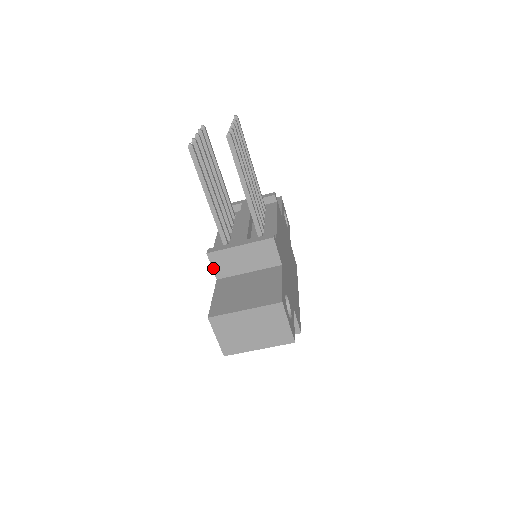
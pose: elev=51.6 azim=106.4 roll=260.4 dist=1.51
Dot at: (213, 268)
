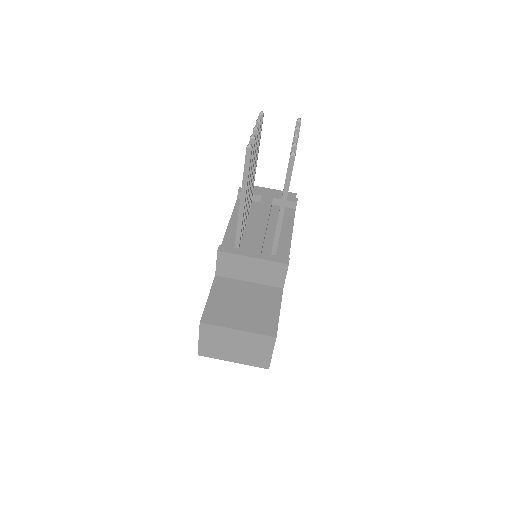
Dot at: (217, 265)
